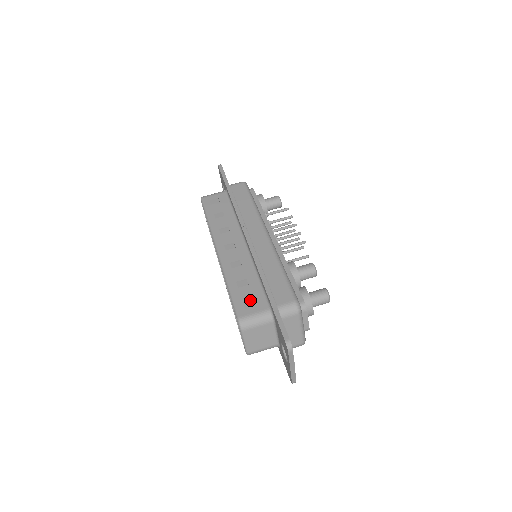
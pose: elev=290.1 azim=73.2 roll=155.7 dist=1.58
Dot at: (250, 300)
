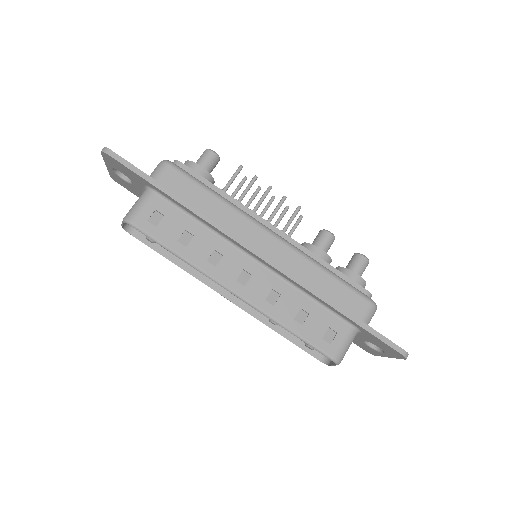
Dot at: (326, 331)
